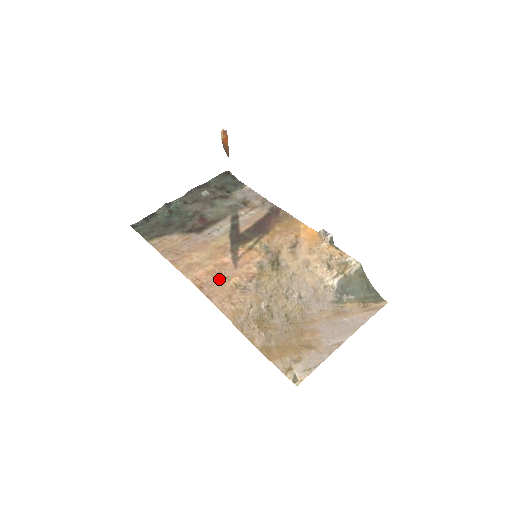
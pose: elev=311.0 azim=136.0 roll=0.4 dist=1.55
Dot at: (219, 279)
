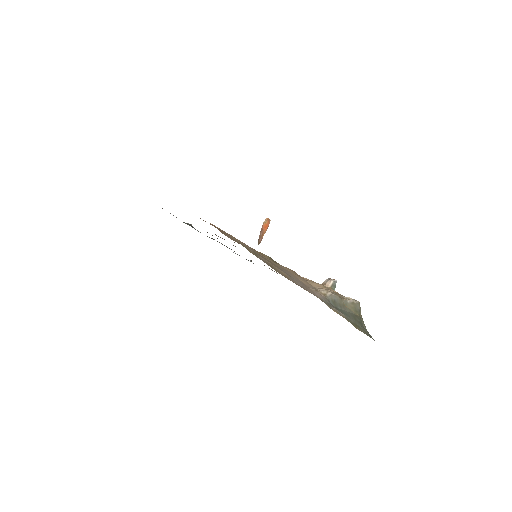
Dot at: occluded
